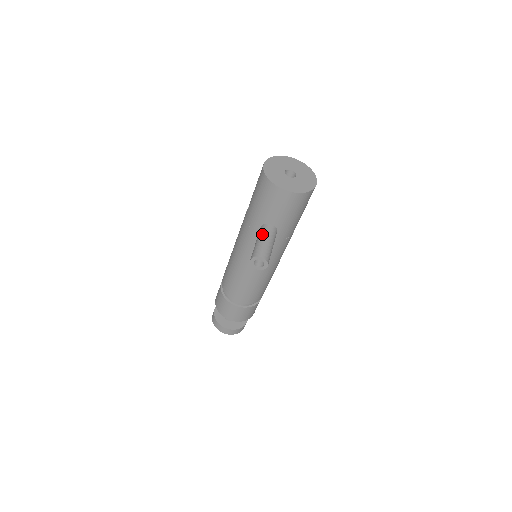
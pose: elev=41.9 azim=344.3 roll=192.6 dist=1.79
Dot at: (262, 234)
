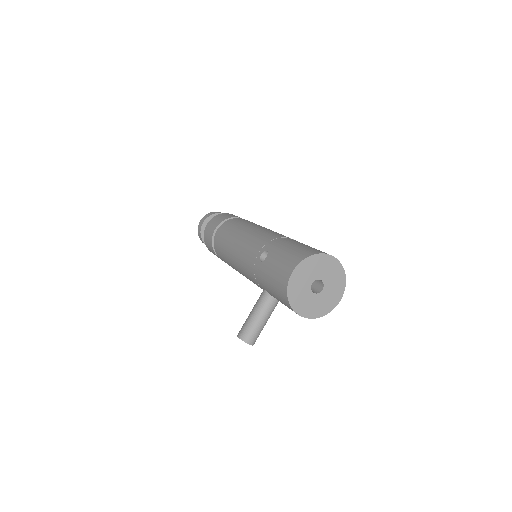
Dot at: (261, 310)
